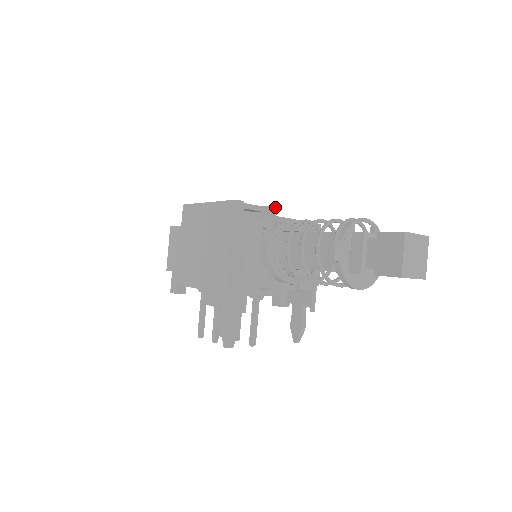
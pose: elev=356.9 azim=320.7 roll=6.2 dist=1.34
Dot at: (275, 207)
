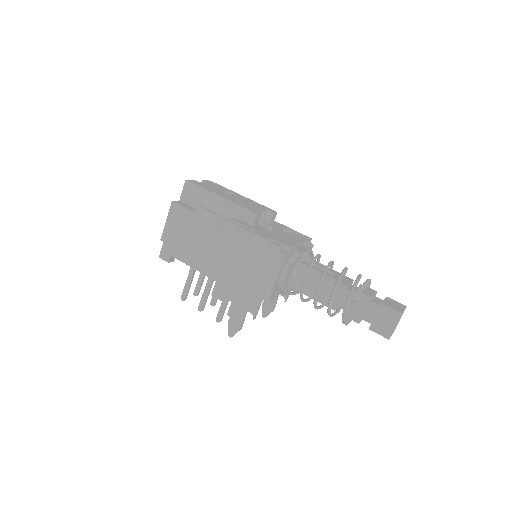
Dot at: (276, 212)
